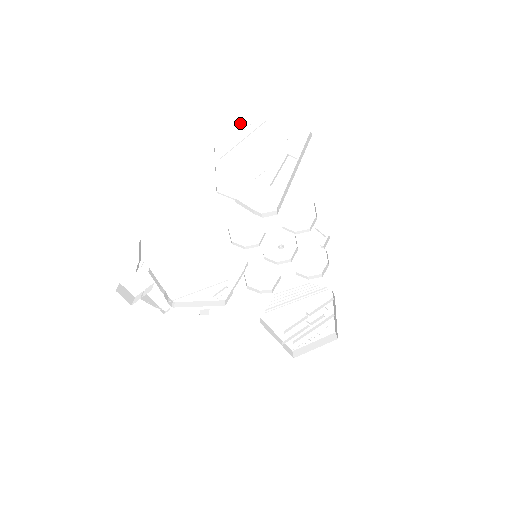
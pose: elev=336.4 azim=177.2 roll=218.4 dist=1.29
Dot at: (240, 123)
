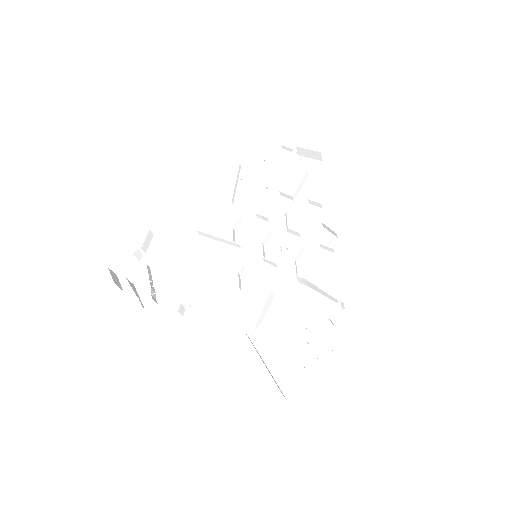
Dot at: (263, 158)
